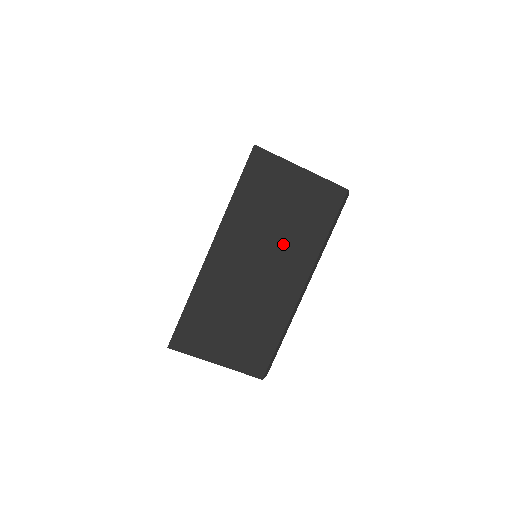
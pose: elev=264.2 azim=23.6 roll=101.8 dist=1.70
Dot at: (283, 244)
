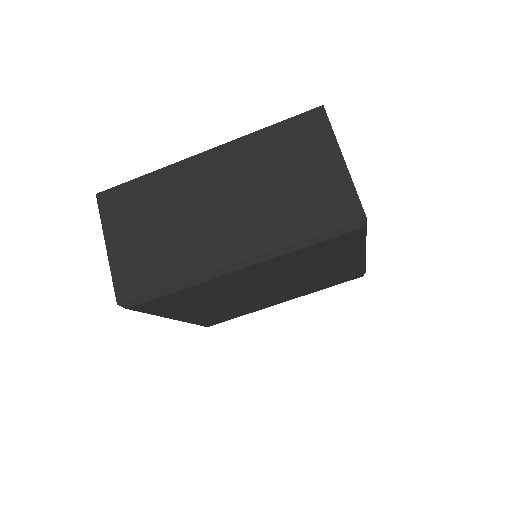
Dot at: (260, 206)
